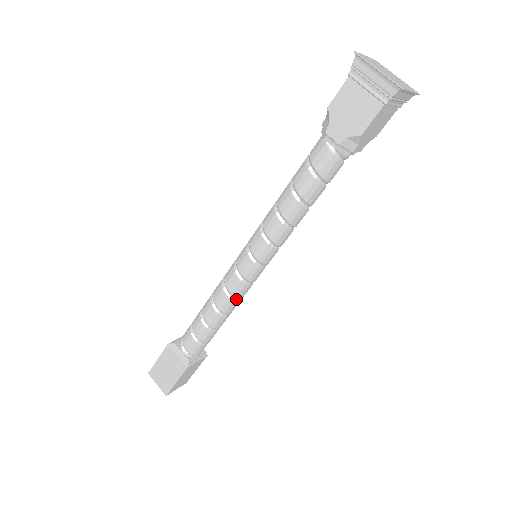
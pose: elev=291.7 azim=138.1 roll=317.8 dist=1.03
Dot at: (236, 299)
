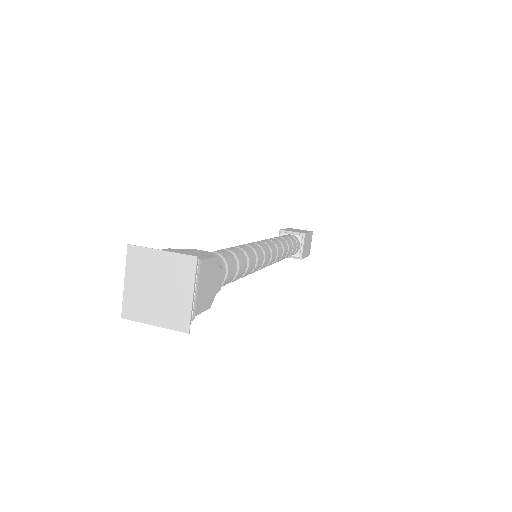
Dot at: occluded
